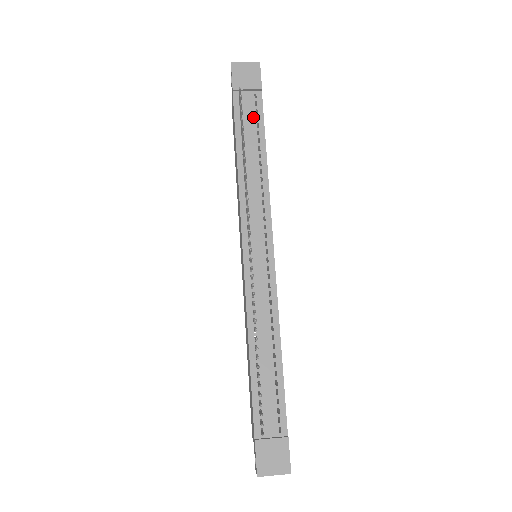
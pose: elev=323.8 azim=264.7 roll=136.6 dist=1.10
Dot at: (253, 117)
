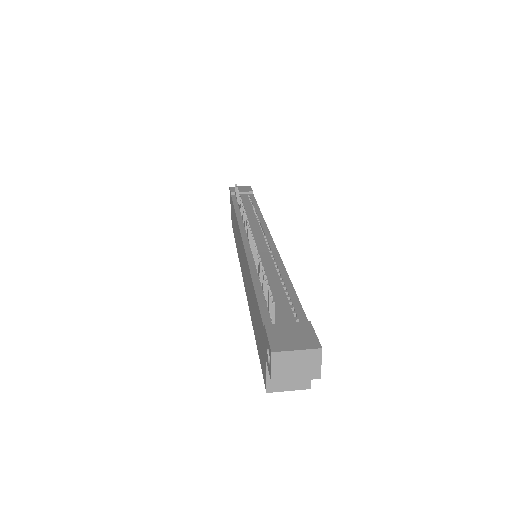
Dot at: (247, 200)
